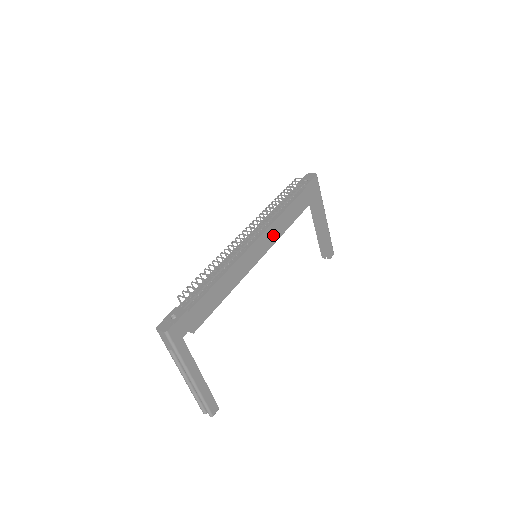
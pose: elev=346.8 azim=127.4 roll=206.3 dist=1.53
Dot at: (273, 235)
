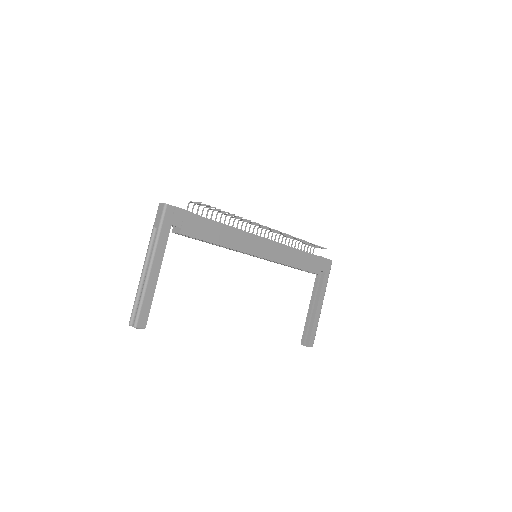
Dot at: (278, 254)
